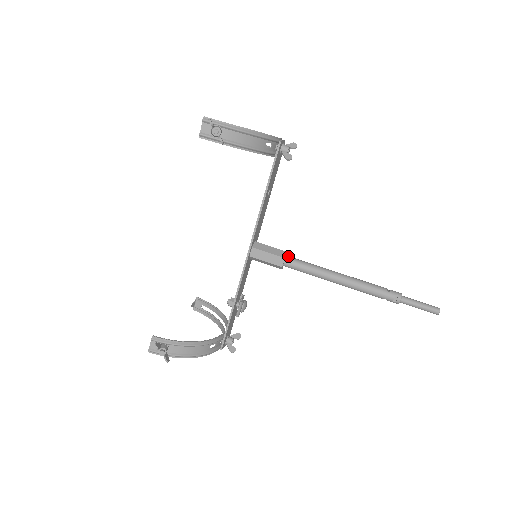
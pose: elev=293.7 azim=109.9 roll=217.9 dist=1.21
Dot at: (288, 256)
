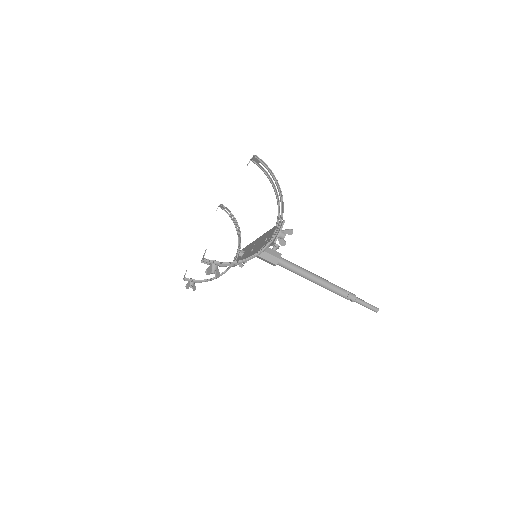
Dot at: (280, 260)
